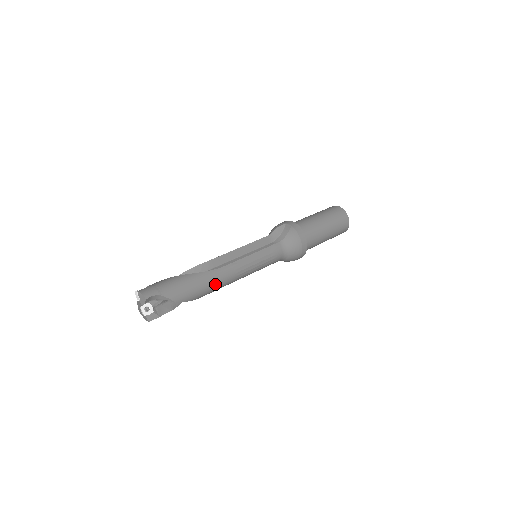
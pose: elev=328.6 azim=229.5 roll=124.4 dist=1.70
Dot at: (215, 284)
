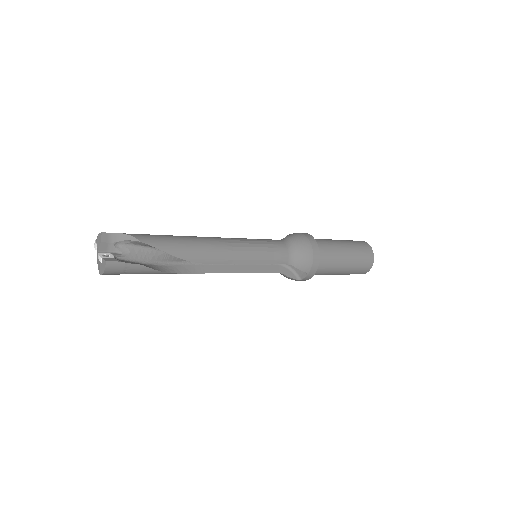
Dot at: (196, 244)
